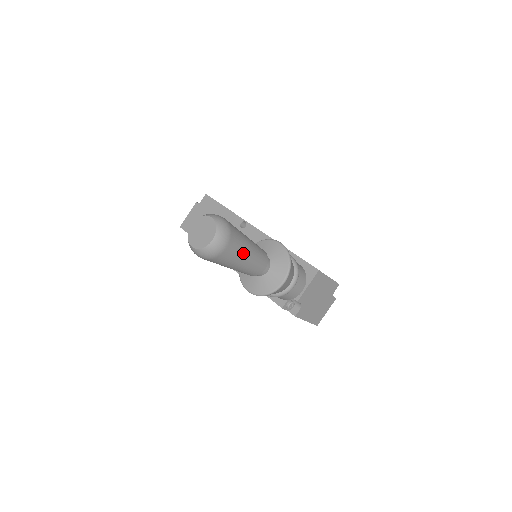
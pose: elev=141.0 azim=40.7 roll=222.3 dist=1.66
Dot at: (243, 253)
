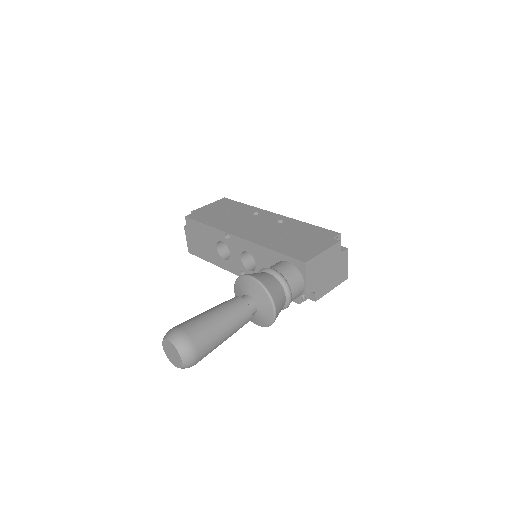
Dot at: (218, 336)
